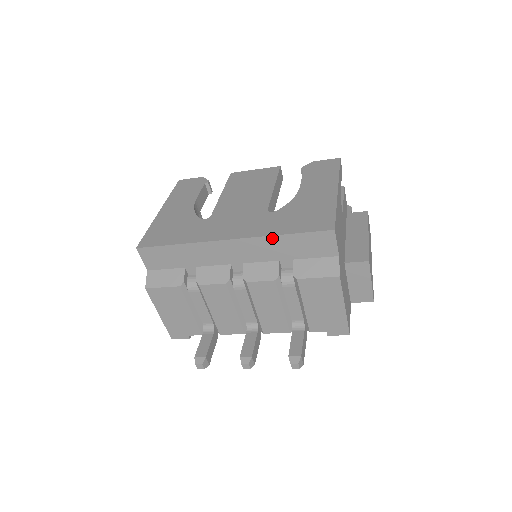
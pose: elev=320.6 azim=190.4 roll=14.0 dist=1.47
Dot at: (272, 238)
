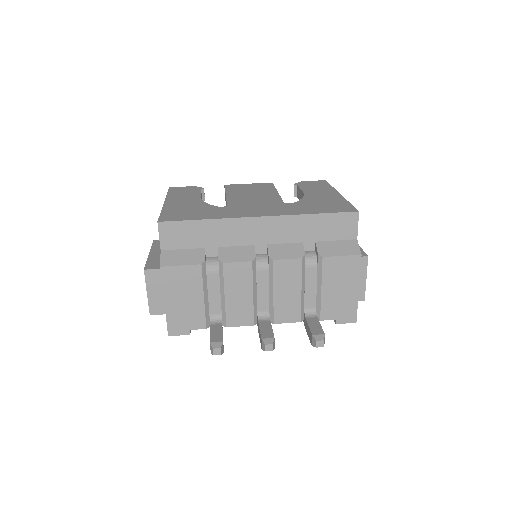
Dot at: (302, 217)
